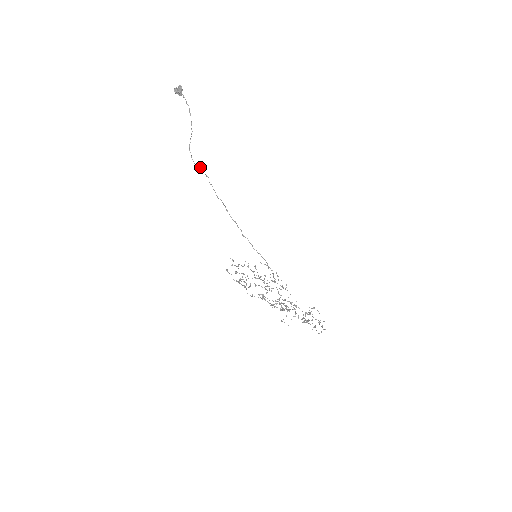
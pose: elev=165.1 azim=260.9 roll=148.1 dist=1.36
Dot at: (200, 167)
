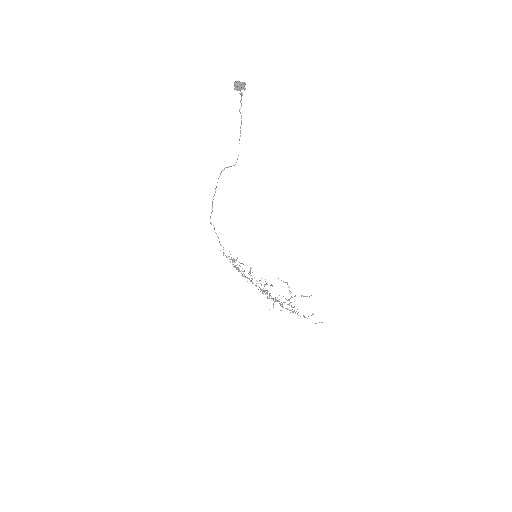
Dot at: occluded
